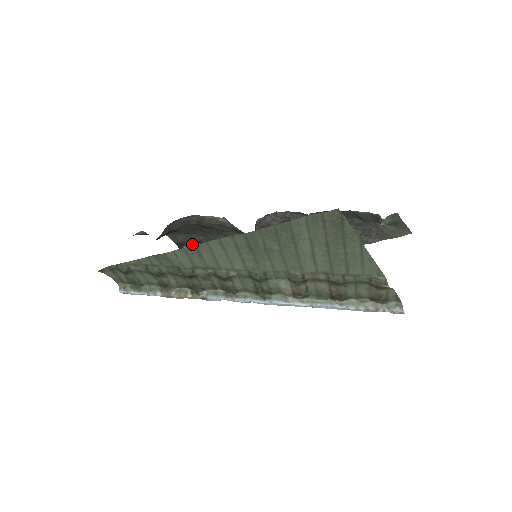
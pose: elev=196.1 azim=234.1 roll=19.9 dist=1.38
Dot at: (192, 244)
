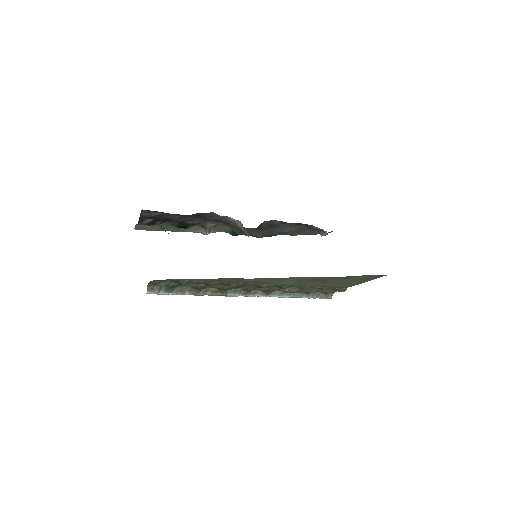
Dot at: (161, 219)
